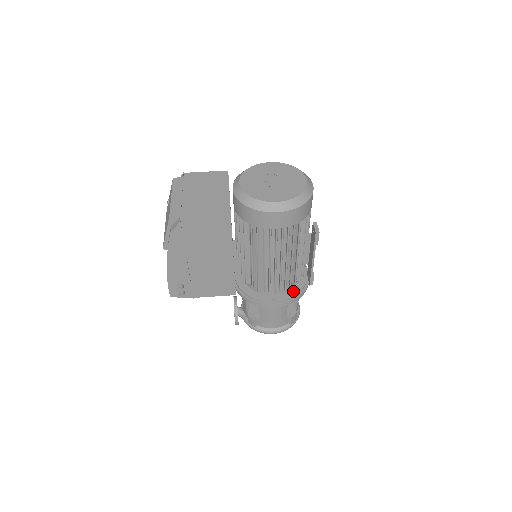
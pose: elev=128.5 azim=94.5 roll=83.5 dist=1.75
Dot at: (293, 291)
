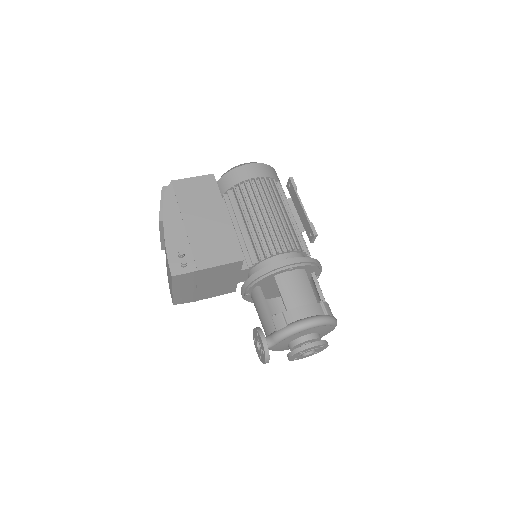
Dot at: occluded
